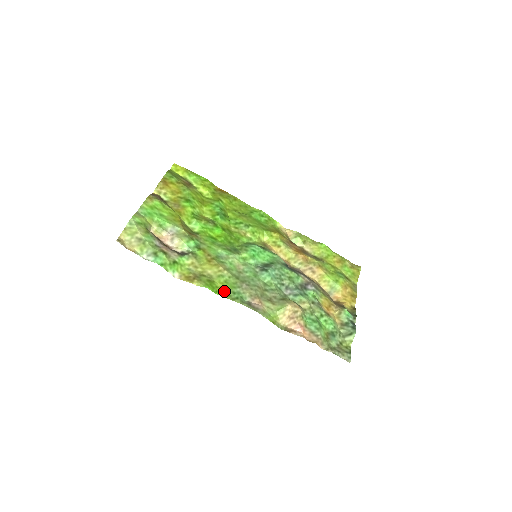
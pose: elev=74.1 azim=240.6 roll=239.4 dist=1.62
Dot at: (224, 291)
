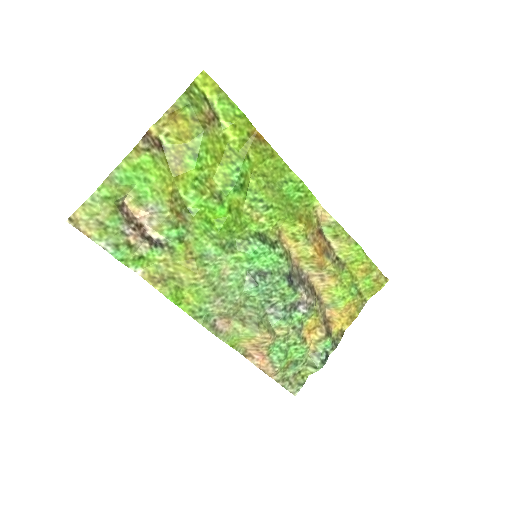
Dot at: (189, 305)
